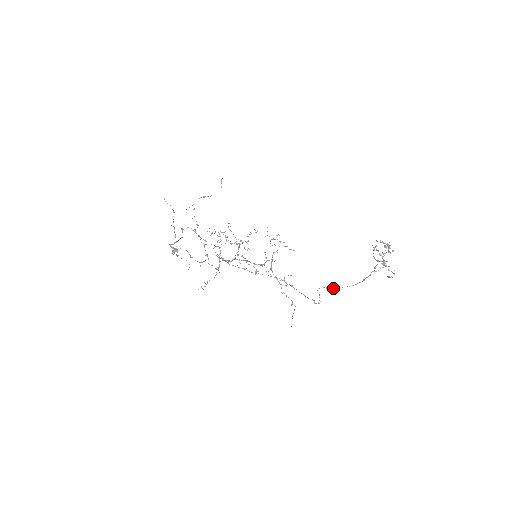
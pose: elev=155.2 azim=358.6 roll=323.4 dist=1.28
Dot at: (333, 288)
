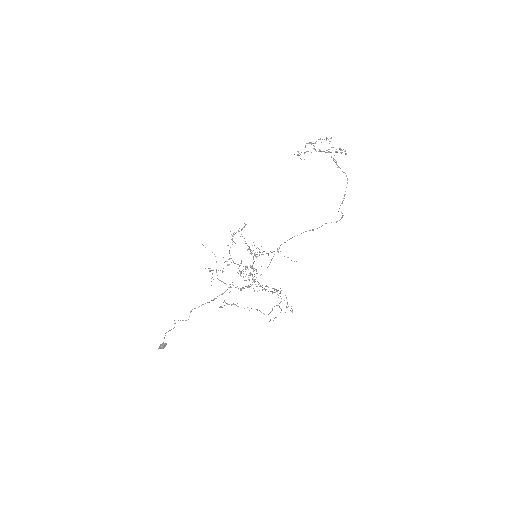
Dot at: occluded
